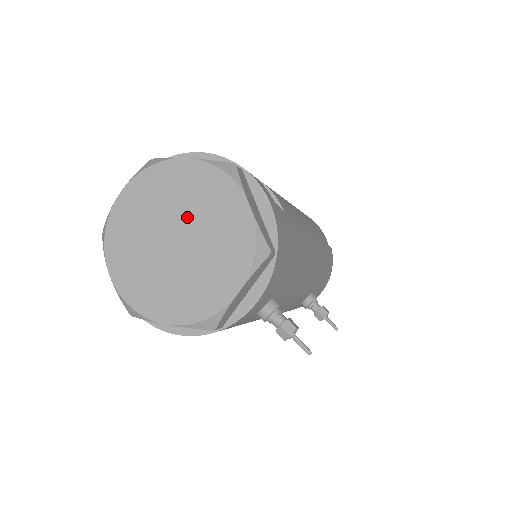
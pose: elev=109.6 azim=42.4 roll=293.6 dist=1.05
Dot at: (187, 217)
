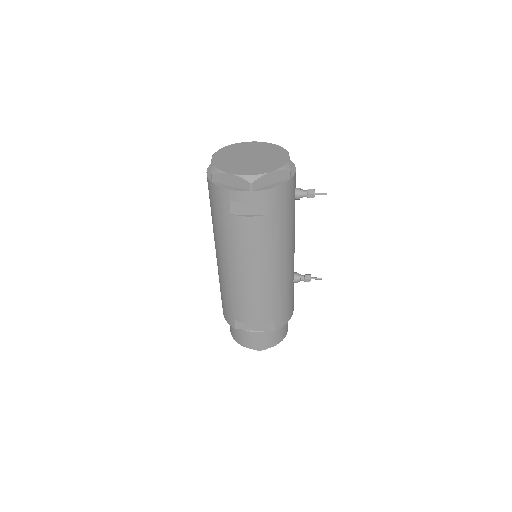
Dot at: (248, 152)
